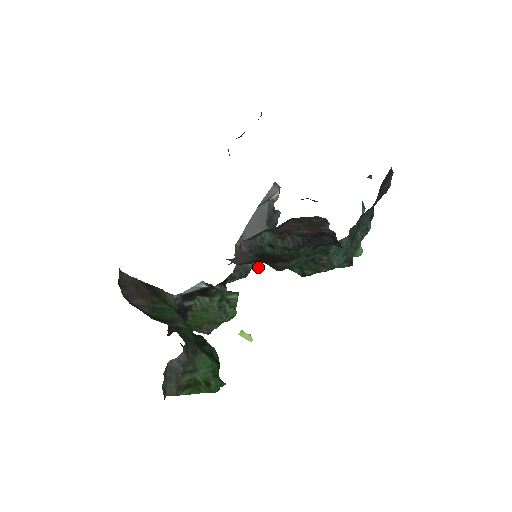
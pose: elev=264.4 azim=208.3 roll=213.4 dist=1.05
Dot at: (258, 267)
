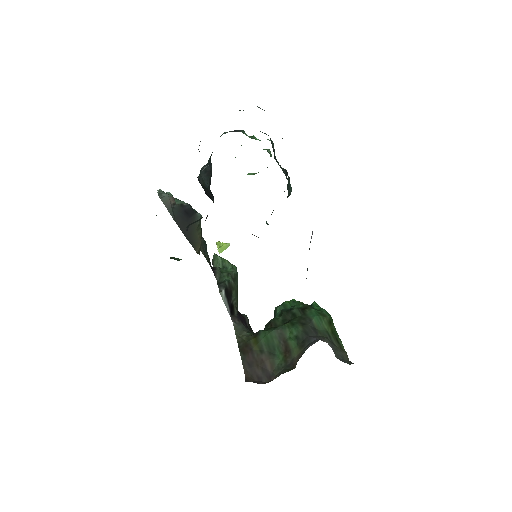
Dot at: occluded
